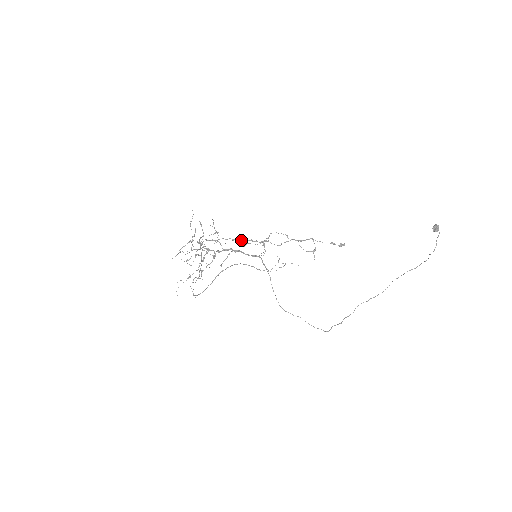
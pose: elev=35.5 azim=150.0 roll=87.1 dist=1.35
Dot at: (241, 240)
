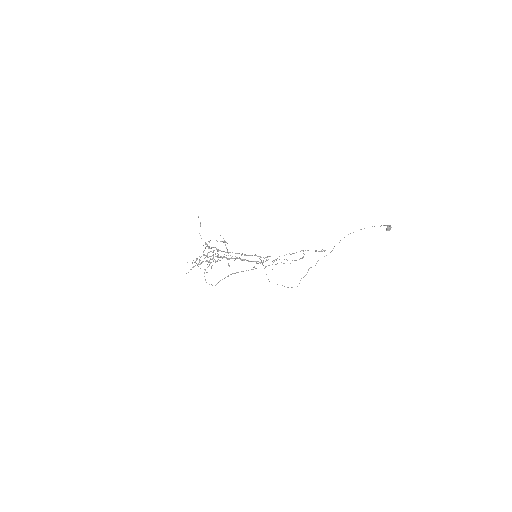
Dot at: (248, 255)
